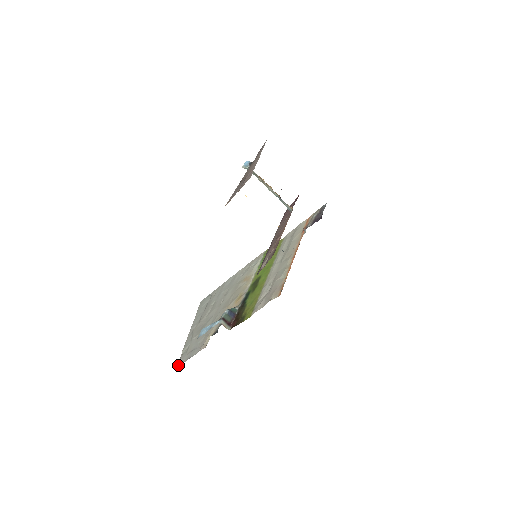
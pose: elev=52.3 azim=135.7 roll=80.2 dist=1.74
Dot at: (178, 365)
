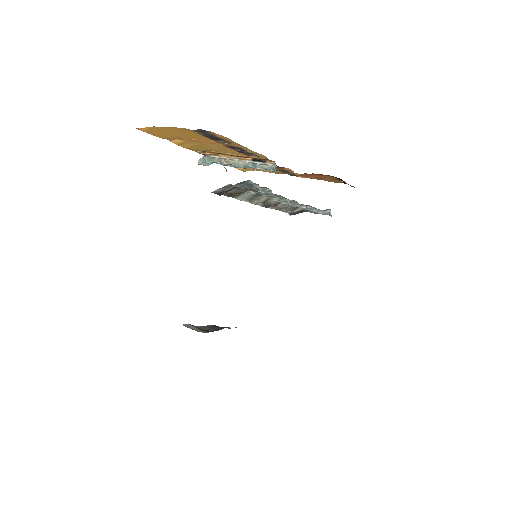
Dot at: out of frame
